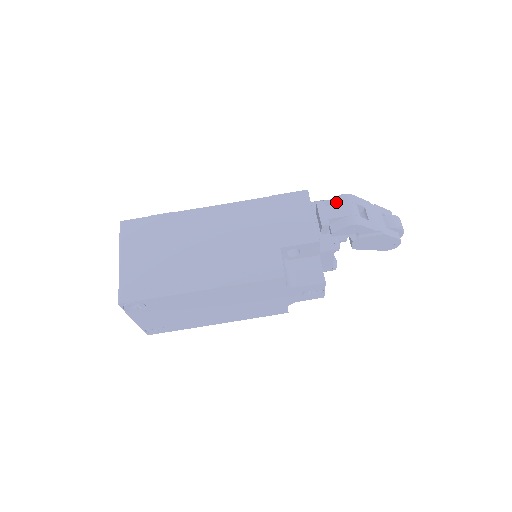
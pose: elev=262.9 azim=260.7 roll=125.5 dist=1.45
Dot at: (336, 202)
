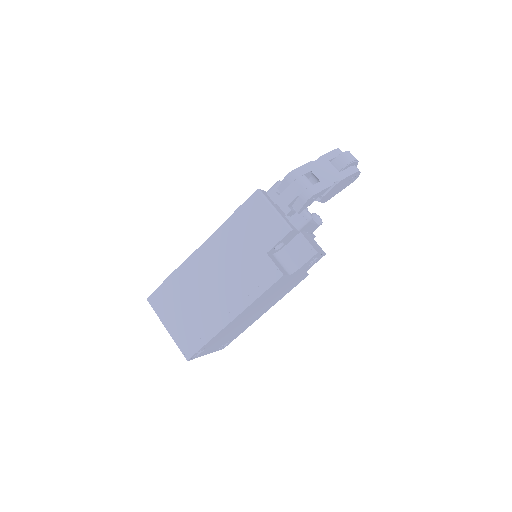
Dot at: (285, 185)
